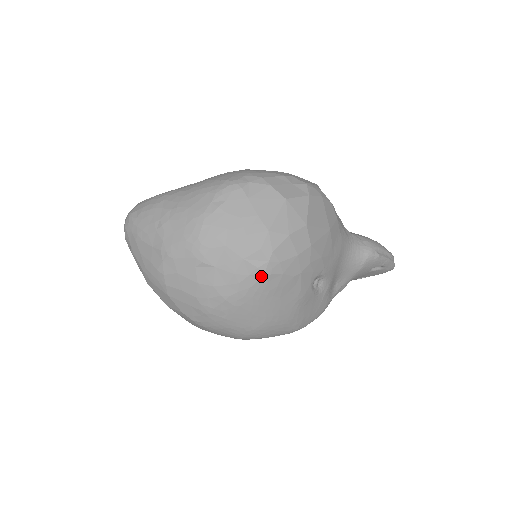
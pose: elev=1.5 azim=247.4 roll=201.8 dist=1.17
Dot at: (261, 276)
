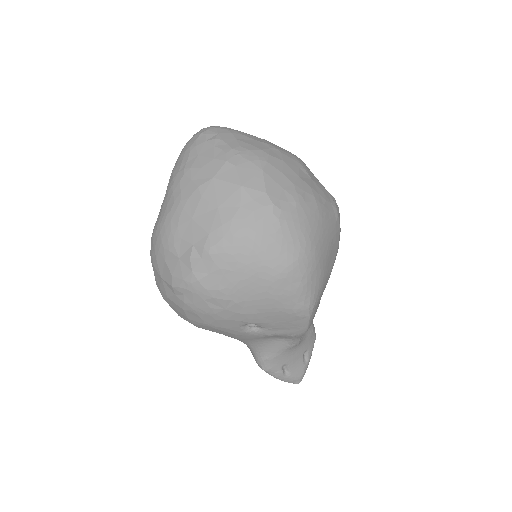
Dot at: (336, 211)
